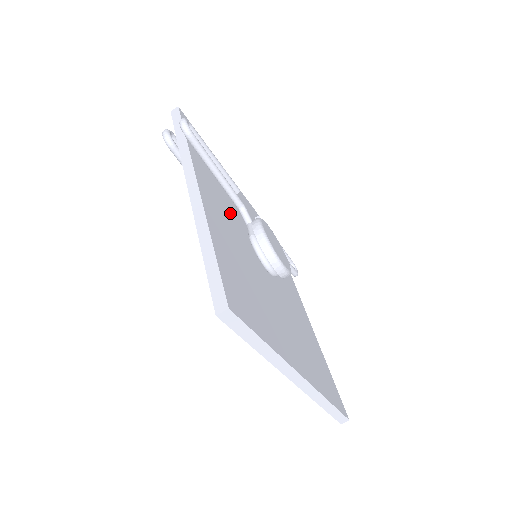
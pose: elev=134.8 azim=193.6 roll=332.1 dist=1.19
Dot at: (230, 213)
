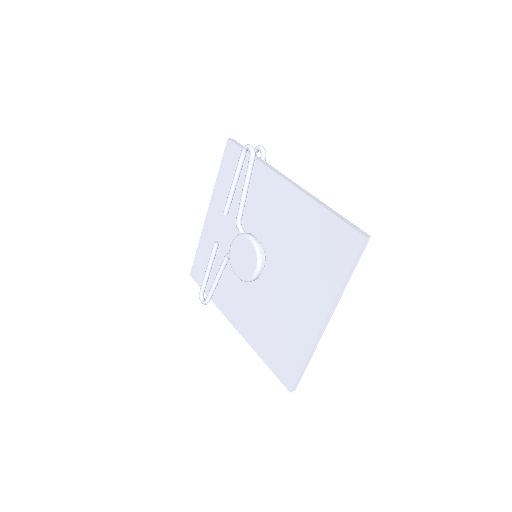
Dot at: occluded
